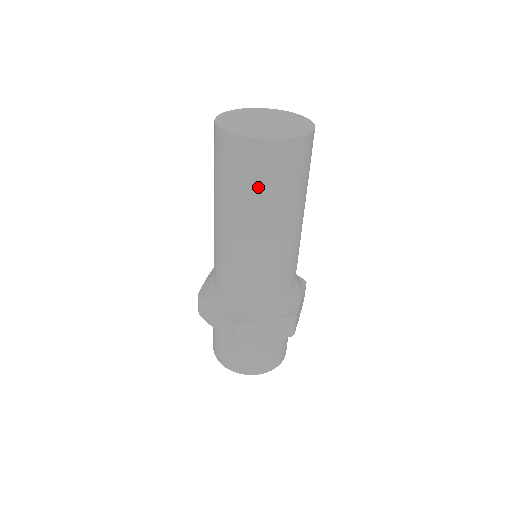
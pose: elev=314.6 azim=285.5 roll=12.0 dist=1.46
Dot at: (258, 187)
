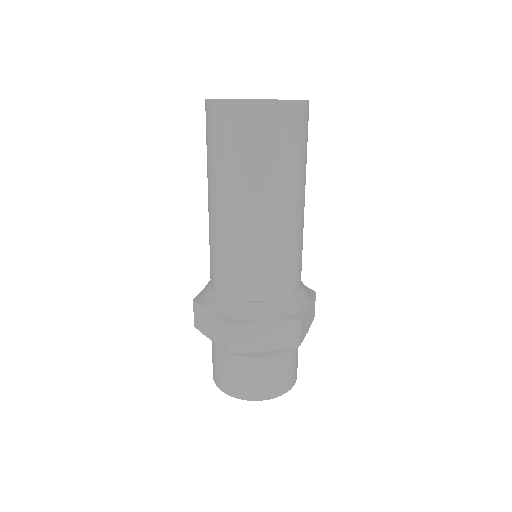
Dot at: (298, 155)
